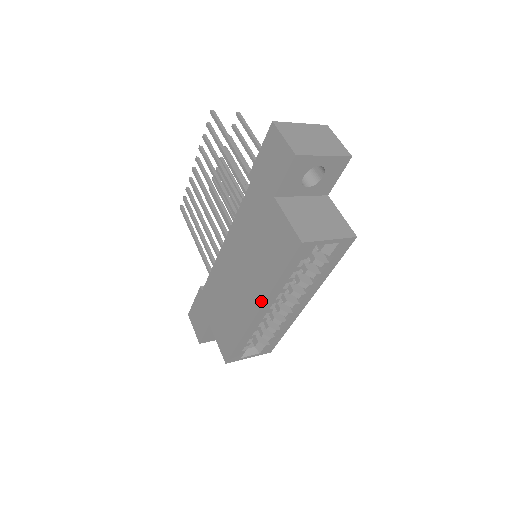
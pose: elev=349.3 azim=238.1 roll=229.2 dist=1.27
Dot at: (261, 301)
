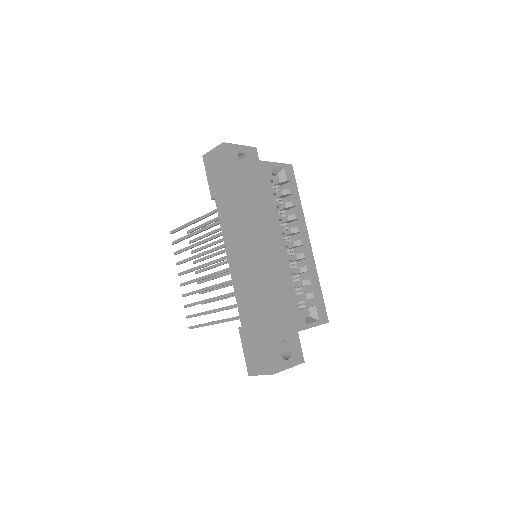
Dot at: (272, 232)
